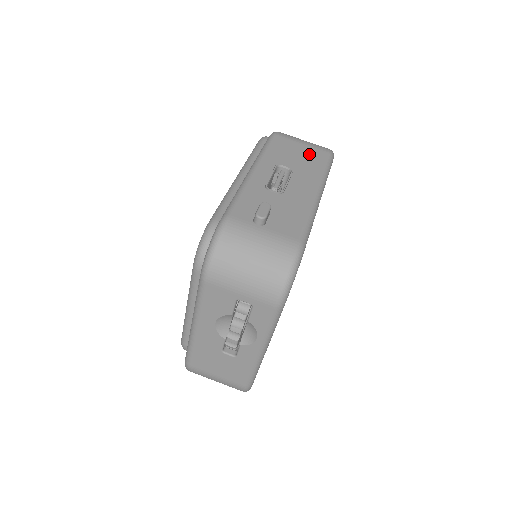
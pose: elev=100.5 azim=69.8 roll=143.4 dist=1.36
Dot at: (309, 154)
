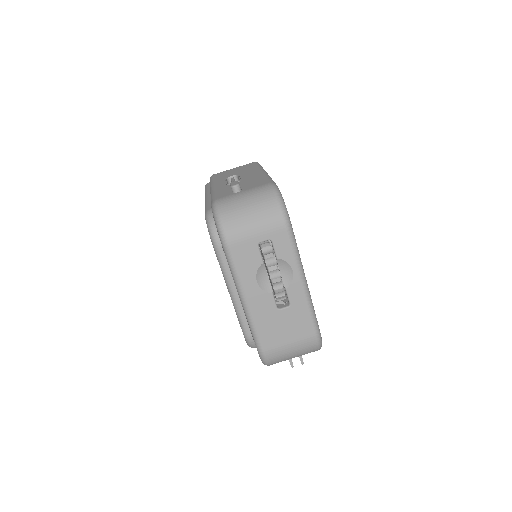
Dot at: (242, 168)
